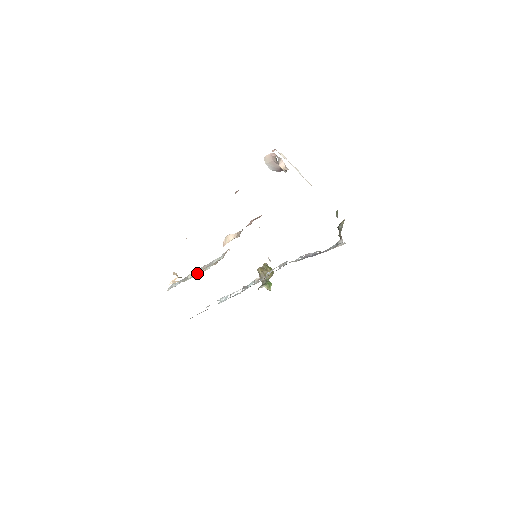
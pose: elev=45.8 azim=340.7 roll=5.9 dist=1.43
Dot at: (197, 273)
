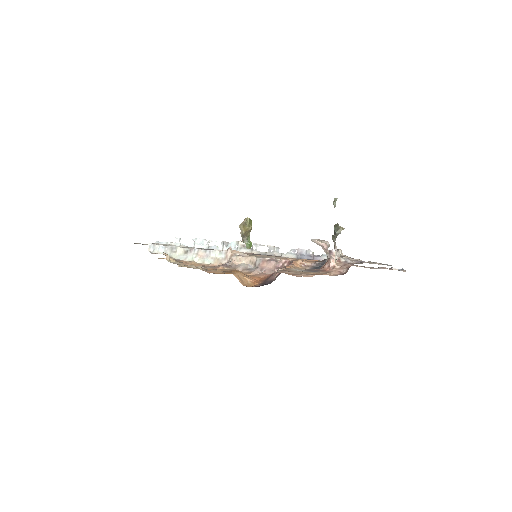
Dot at: (192, 259)
